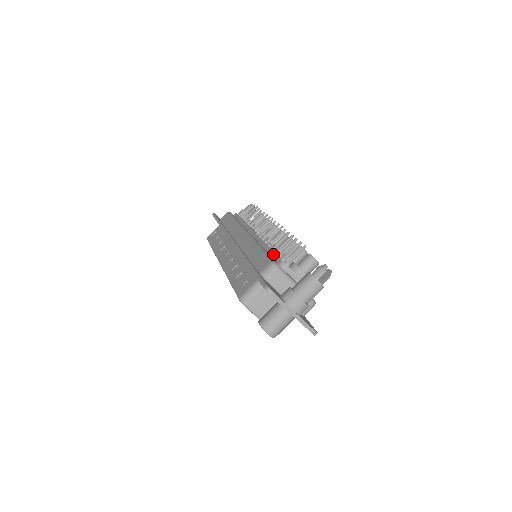
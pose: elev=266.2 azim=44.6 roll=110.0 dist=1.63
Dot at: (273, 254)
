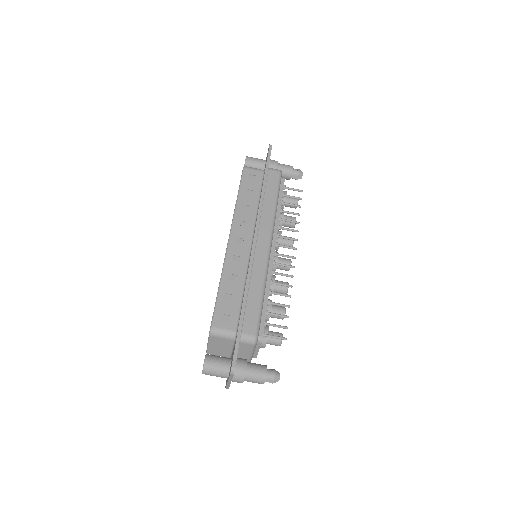
Dot at: (264, 315)
